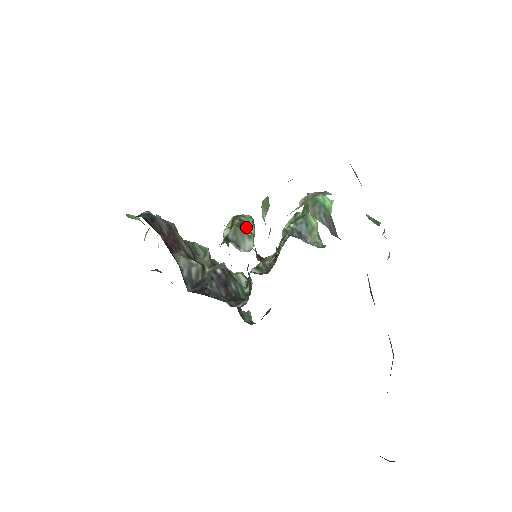
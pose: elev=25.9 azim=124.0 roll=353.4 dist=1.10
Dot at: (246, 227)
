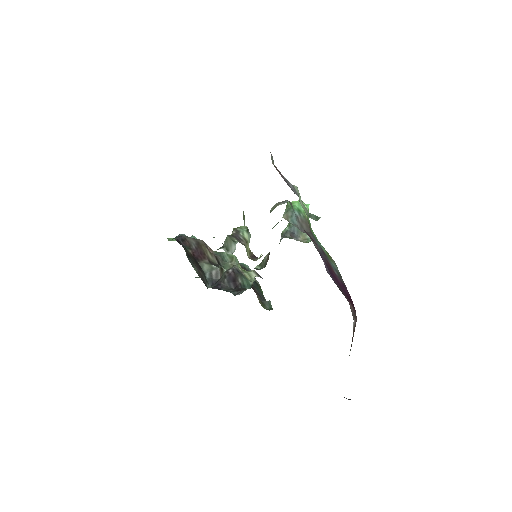
Dot at: (240, 235)
